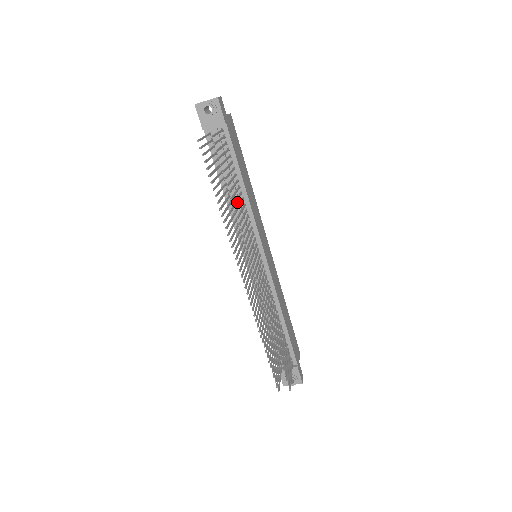
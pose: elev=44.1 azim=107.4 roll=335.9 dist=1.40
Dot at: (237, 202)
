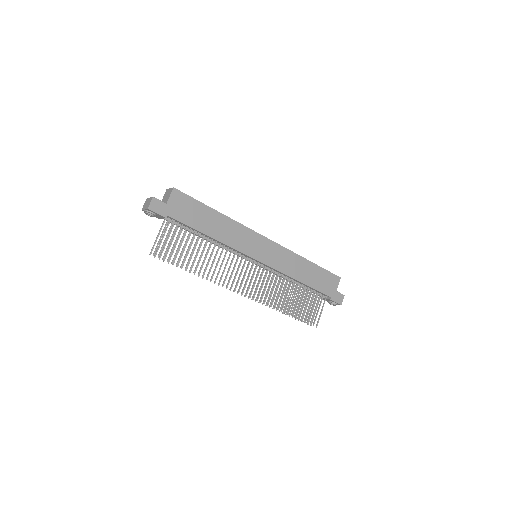
Dot at: (214, 244)
